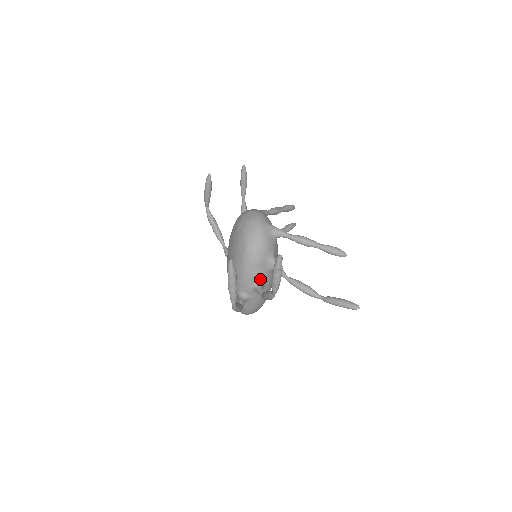
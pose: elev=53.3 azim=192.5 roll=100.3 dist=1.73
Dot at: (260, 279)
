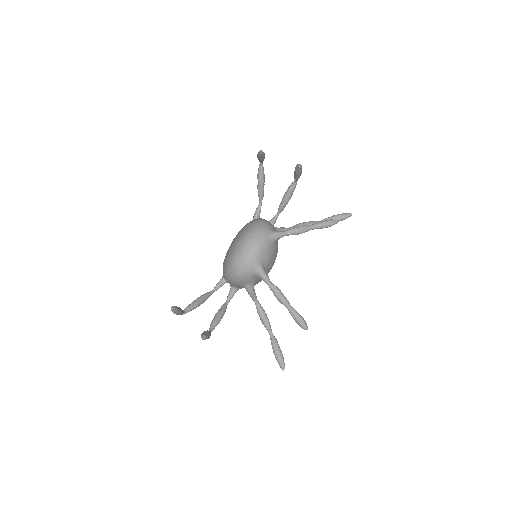
Dot at: (236, 287)
